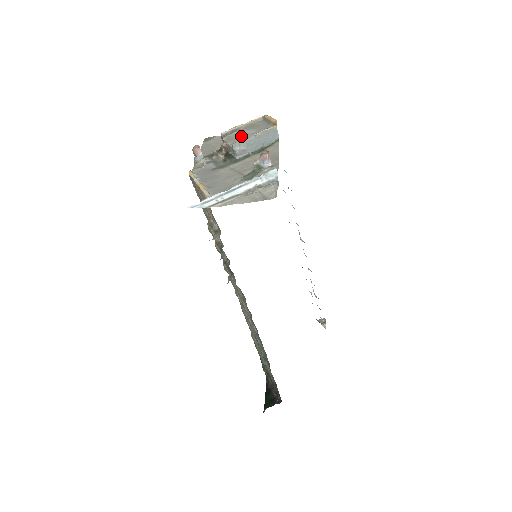
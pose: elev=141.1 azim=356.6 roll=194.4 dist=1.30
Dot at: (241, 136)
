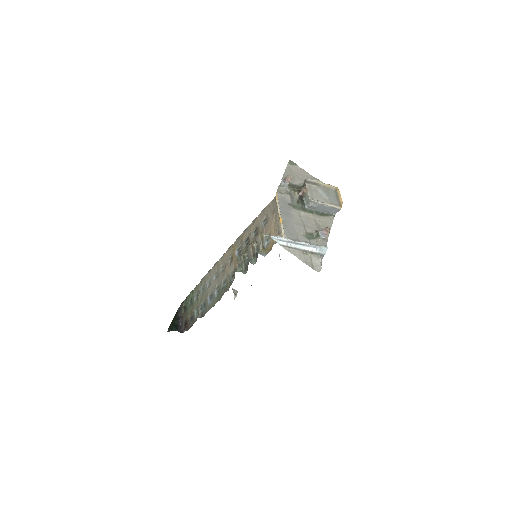
Dot at: (318, 194)
